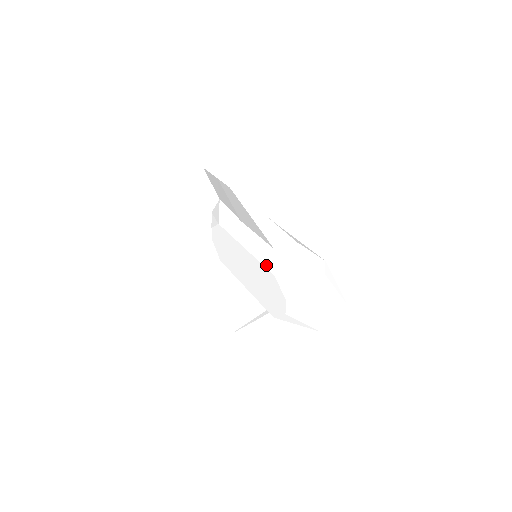
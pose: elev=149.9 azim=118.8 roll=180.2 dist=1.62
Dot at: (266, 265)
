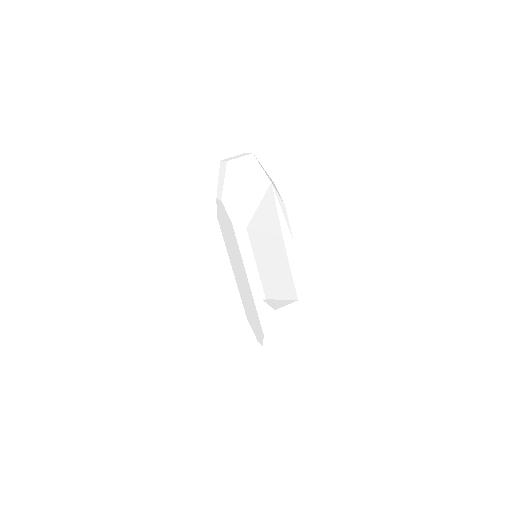
Dot at: (261, 318)
